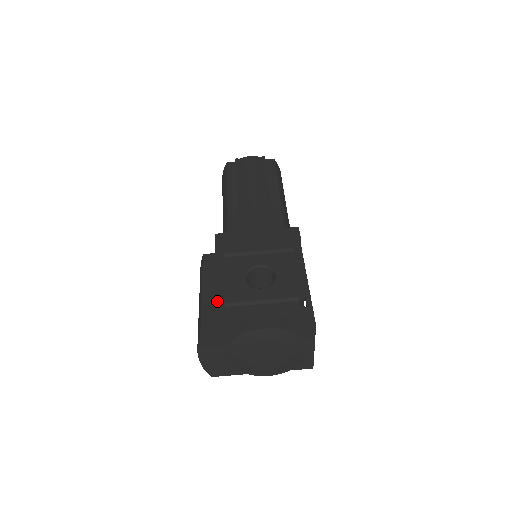
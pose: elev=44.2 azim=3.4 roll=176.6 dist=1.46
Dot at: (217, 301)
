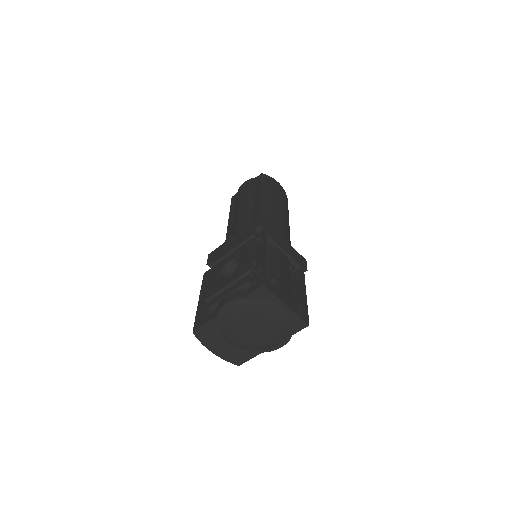
Dot at: occluded
